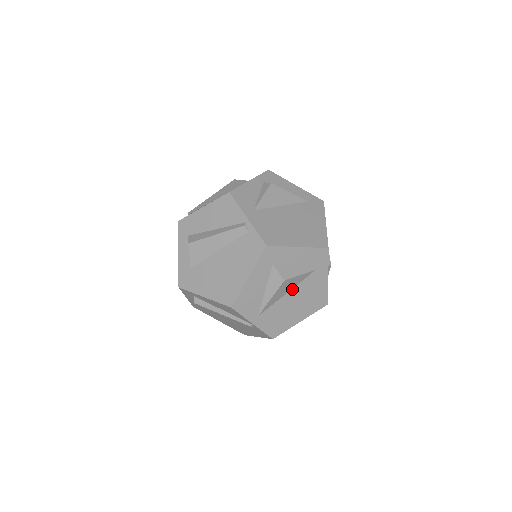
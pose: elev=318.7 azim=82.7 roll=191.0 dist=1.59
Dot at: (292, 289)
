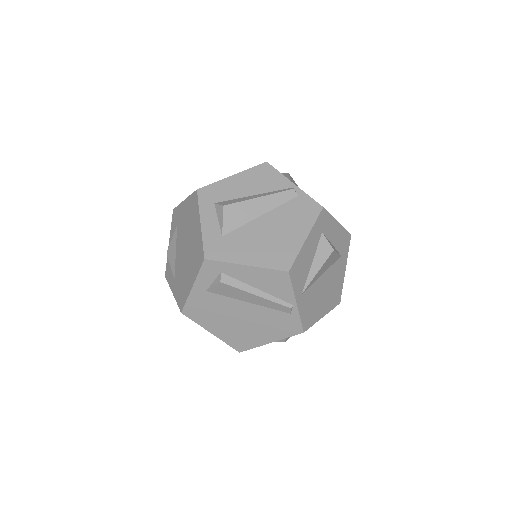
Dot at: (326, 271)
